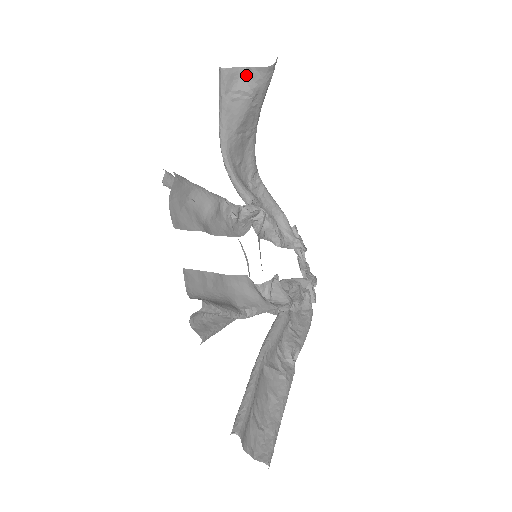
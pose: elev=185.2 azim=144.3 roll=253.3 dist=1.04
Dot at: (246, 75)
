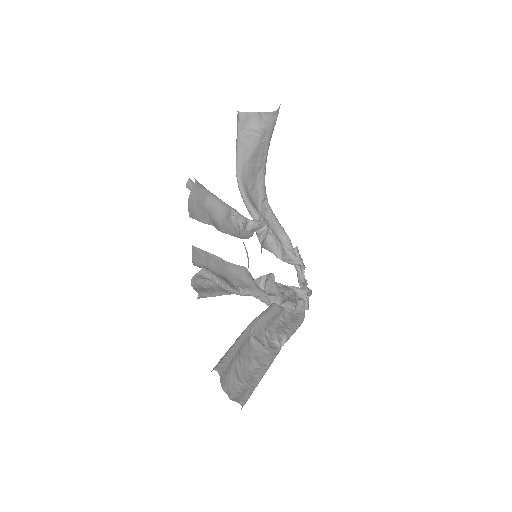
Dot at: (257, 118)
